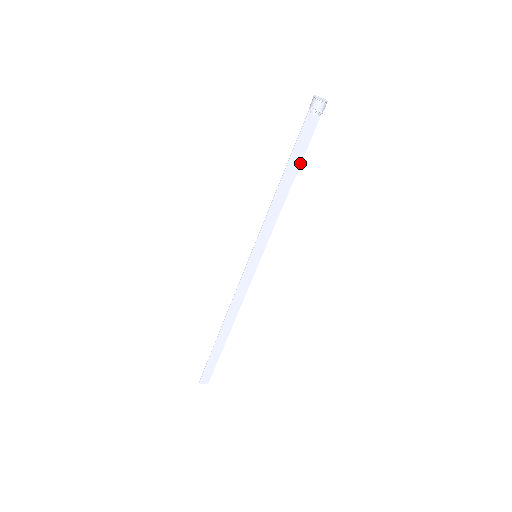
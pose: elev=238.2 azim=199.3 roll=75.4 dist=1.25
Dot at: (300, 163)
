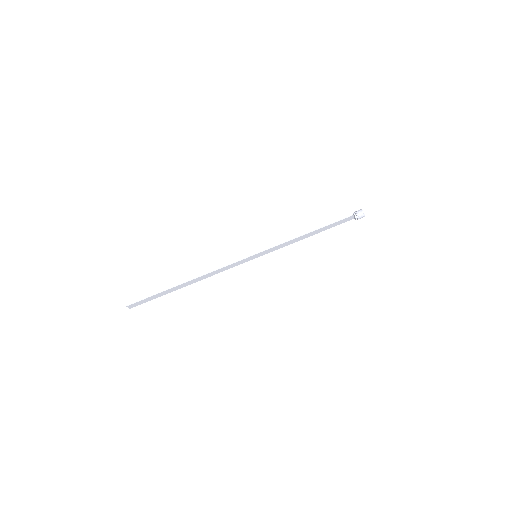
Dot at: occluded
